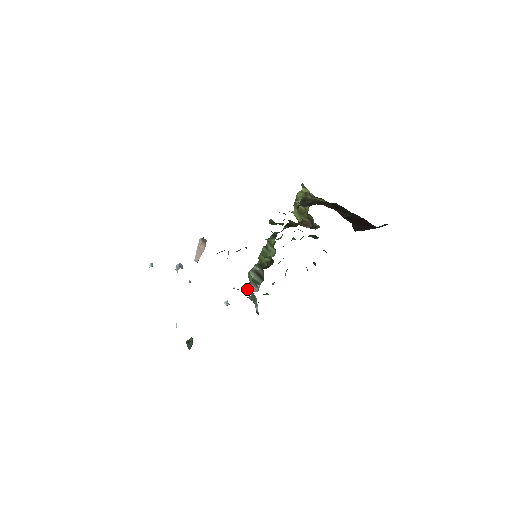
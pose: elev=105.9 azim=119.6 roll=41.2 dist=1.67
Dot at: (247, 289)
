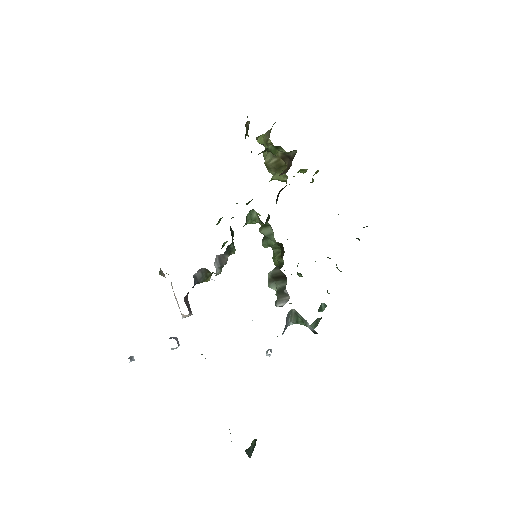
Dot at: occluded
